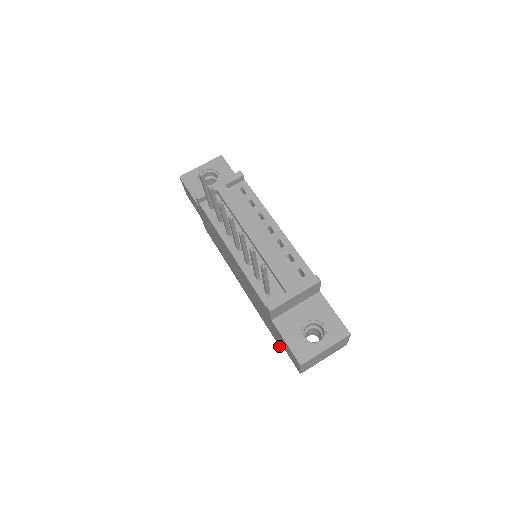
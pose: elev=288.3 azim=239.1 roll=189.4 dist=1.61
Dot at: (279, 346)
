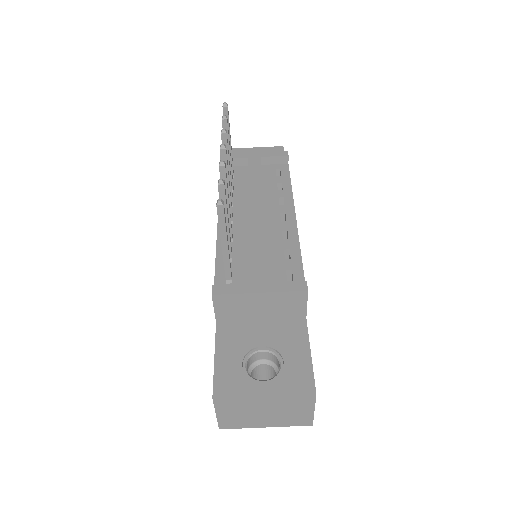
Dot at: occluded
